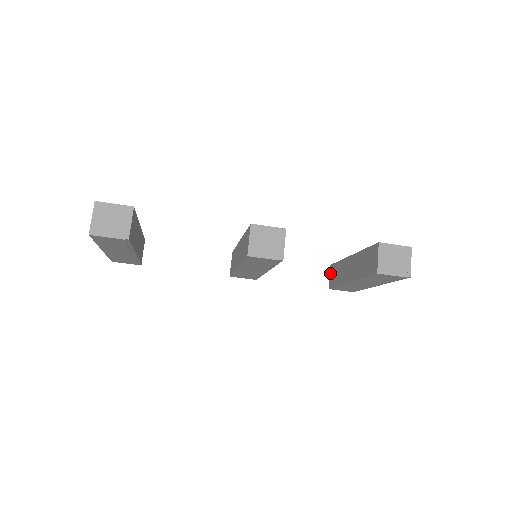
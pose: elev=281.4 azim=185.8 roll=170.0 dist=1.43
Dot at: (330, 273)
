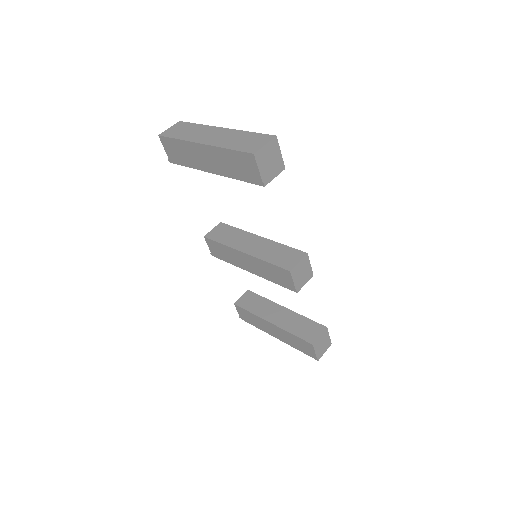
Dot at: (245, 295)
